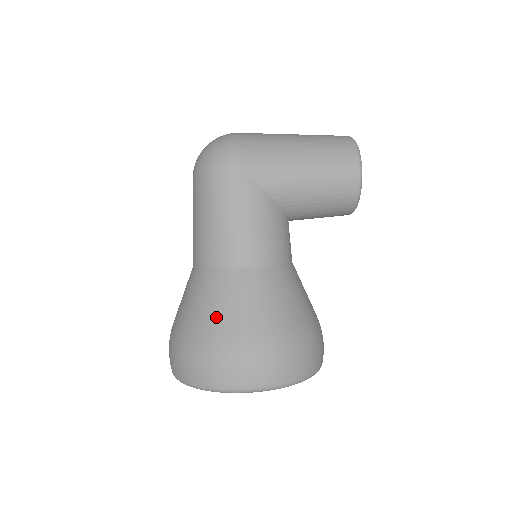
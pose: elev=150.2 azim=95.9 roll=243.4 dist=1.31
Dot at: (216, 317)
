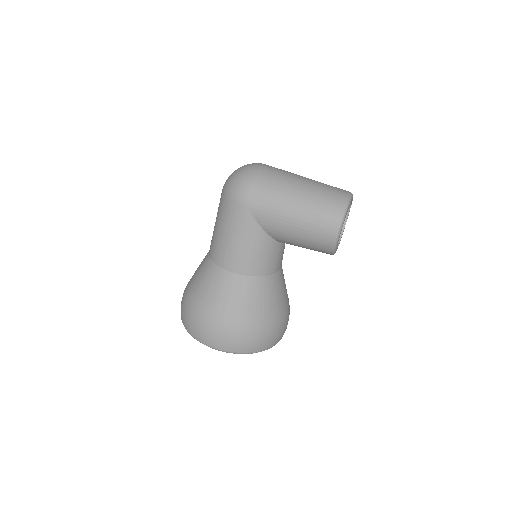
Dot at: (204, 296)
